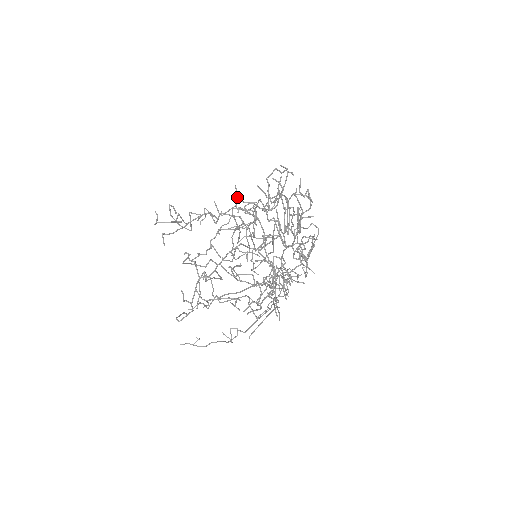
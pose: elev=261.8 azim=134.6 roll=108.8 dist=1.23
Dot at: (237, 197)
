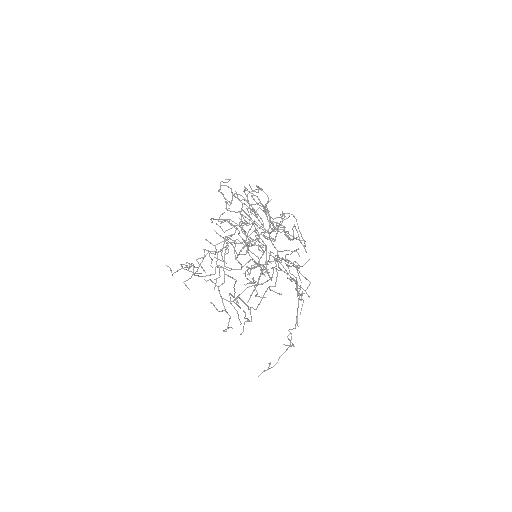
Dot at: (222, 230)
